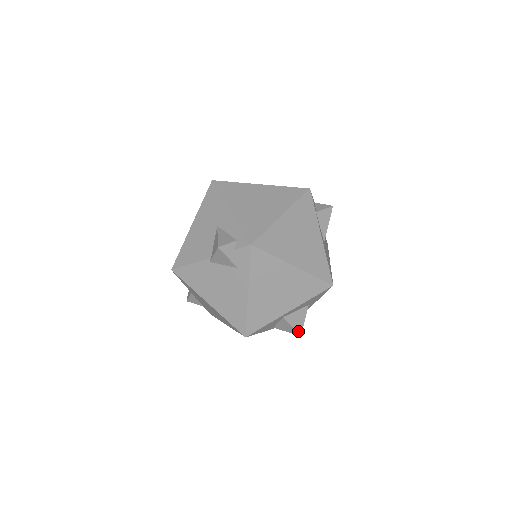
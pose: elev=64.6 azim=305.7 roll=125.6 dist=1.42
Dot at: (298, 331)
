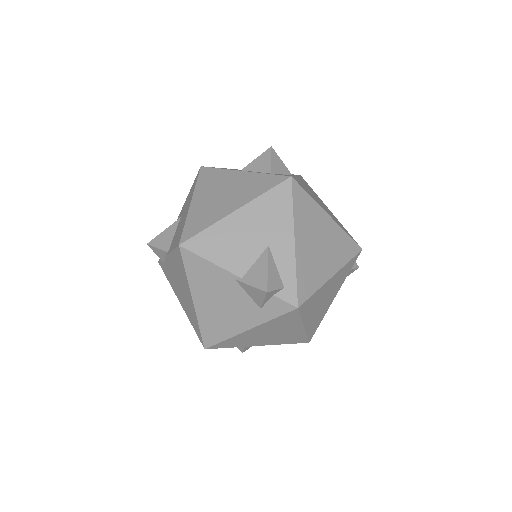
Dot at: (244, 350)
